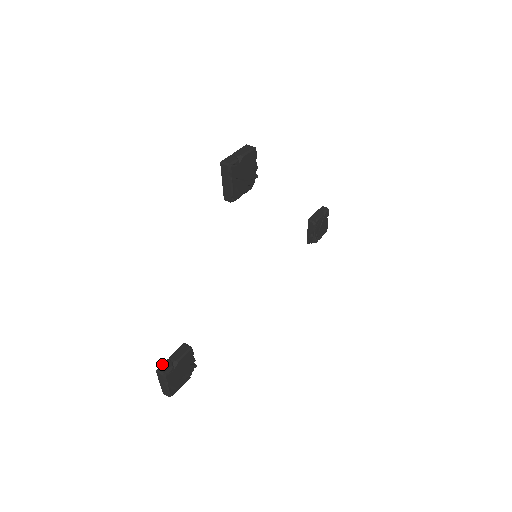
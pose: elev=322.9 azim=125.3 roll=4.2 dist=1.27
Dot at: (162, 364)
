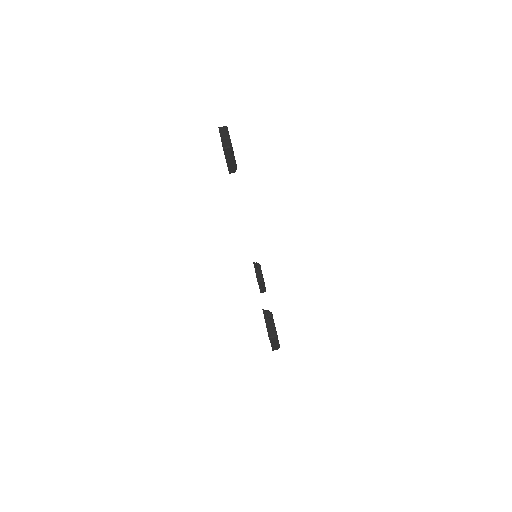
Dot at: (260, 292)
